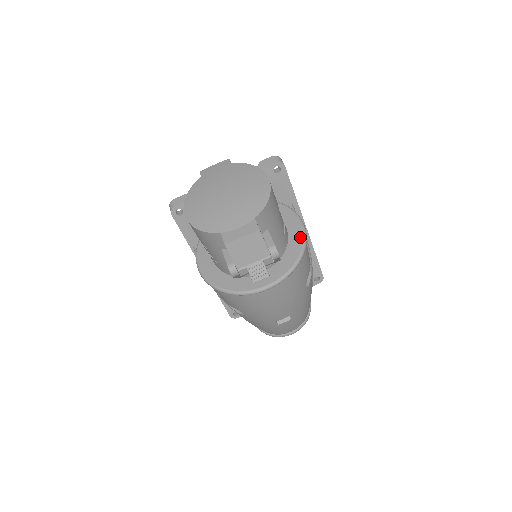
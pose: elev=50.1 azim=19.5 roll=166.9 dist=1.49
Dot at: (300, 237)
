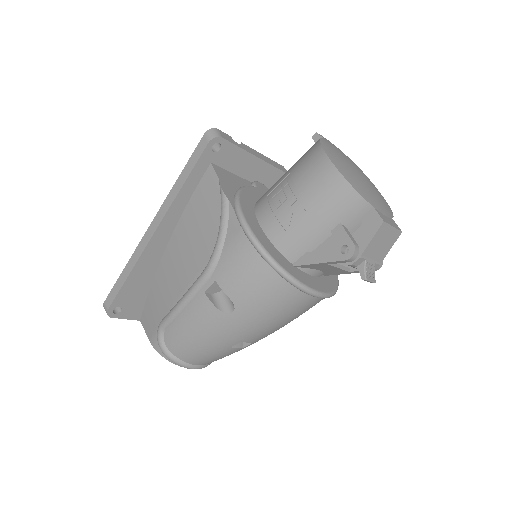
Dot at: occluded
